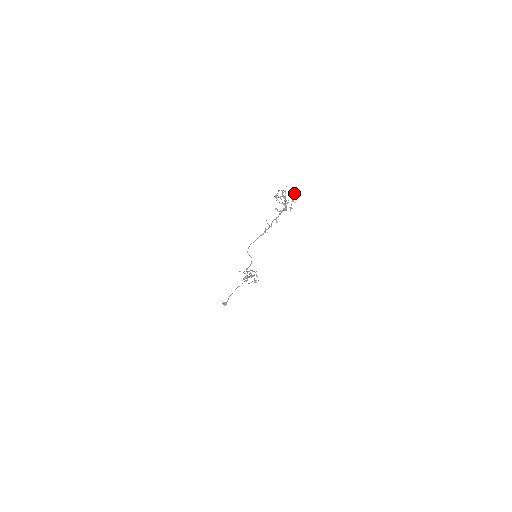
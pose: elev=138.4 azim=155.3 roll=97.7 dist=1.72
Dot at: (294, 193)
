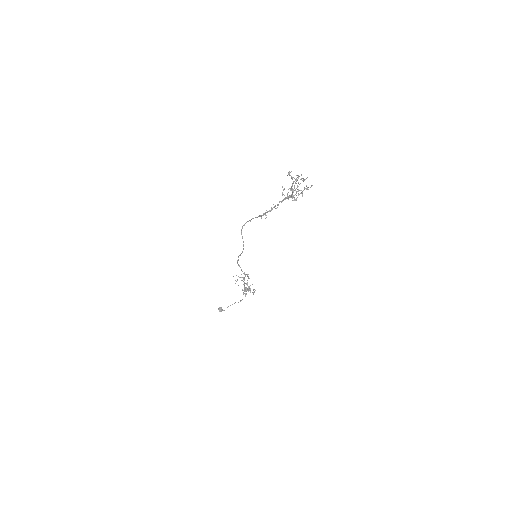
Dot at: occluded
